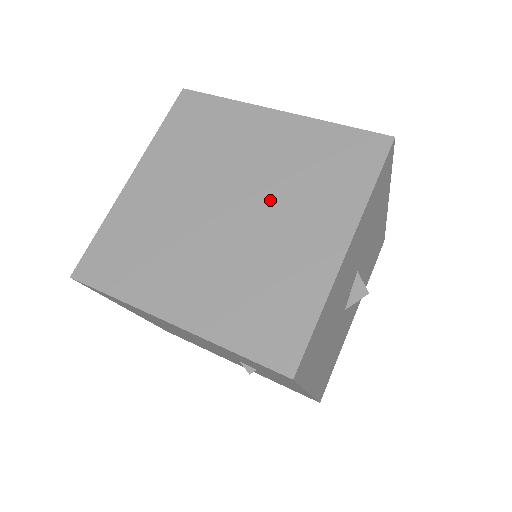
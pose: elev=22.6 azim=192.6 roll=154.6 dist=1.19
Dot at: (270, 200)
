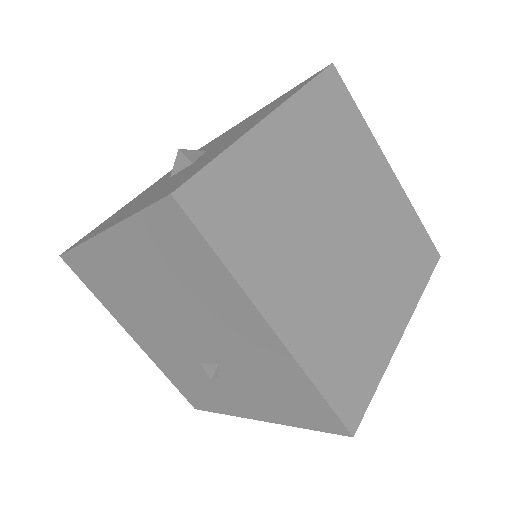
Dot at: (371, 249)
